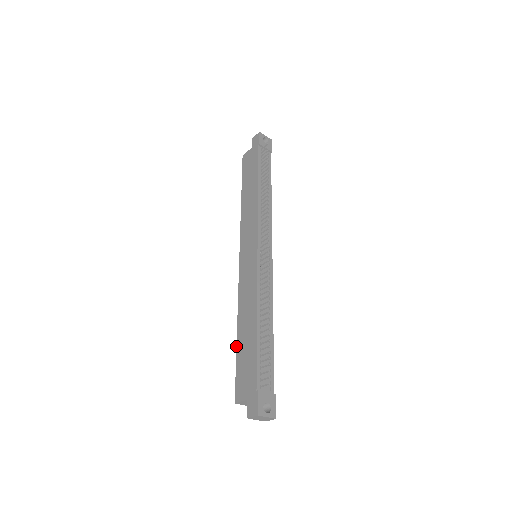
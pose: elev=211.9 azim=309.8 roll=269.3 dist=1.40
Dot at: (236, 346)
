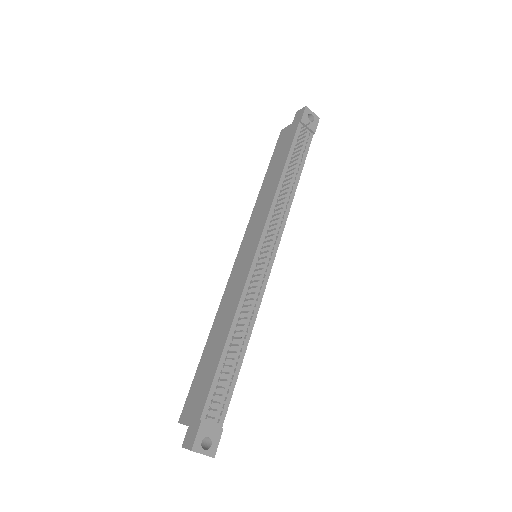
Dot at: (201, 356)
